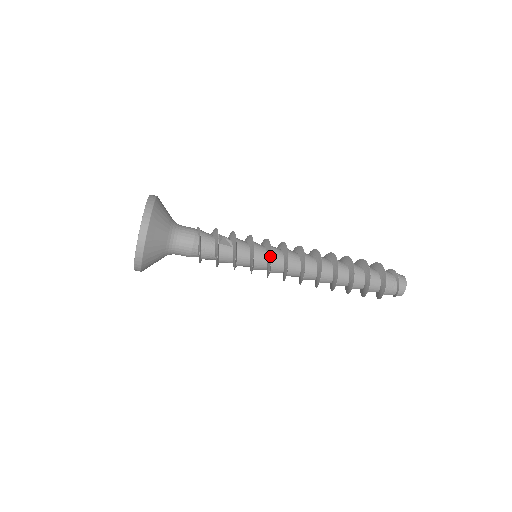
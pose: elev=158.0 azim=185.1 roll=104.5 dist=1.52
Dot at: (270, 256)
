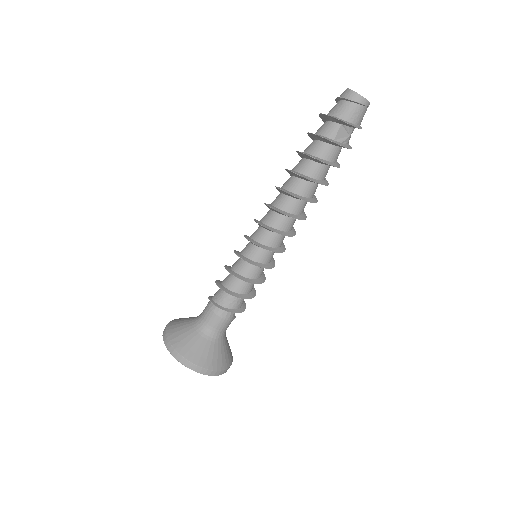
Dot at: occluded
